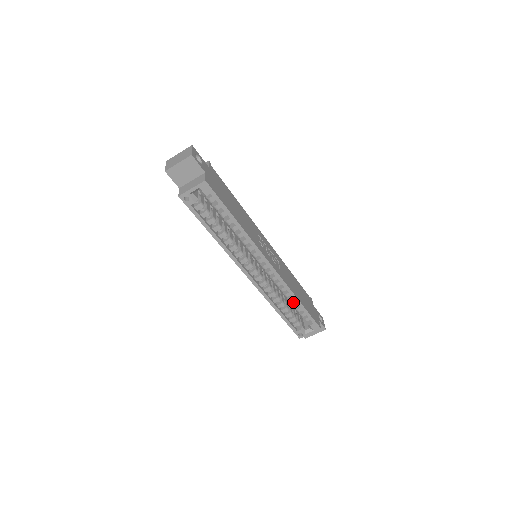
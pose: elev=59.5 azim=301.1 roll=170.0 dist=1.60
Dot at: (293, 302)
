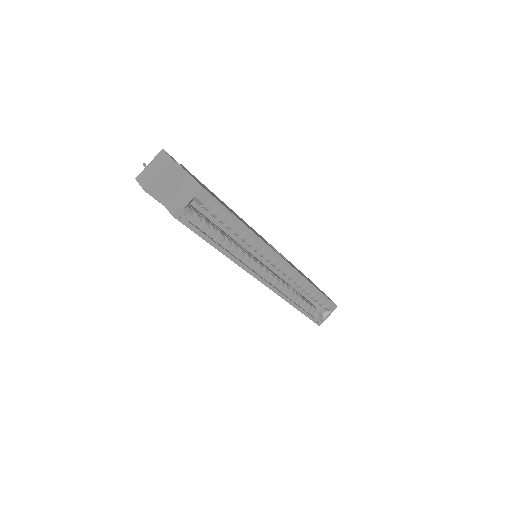
Dot at: (306, 290)
